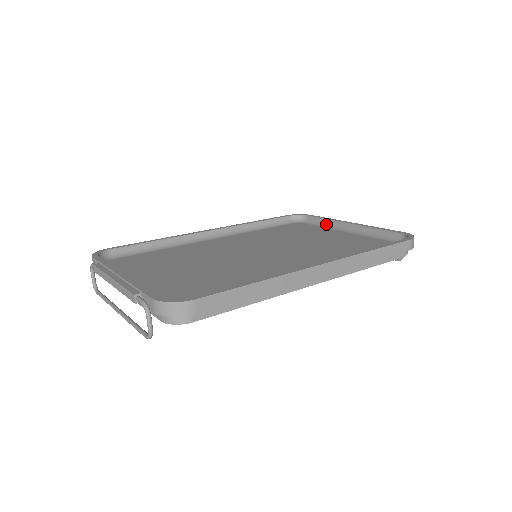
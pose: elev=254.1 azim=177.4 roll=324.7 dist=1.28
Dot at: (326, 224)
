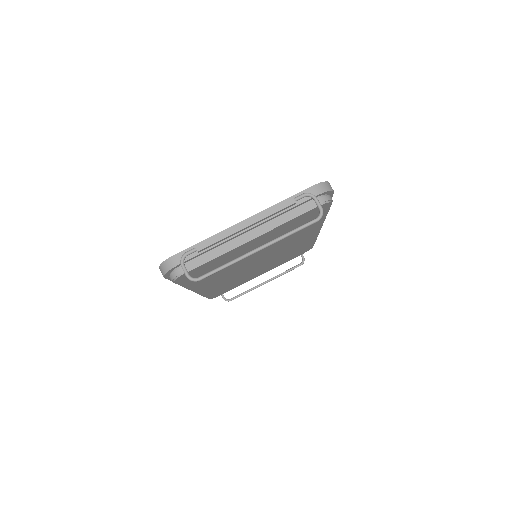
Dot at: occluded
